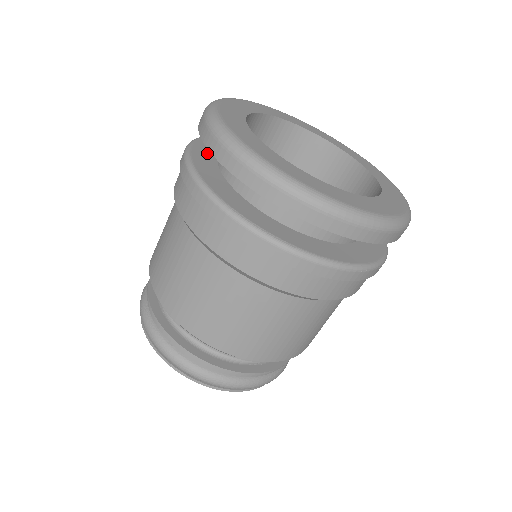
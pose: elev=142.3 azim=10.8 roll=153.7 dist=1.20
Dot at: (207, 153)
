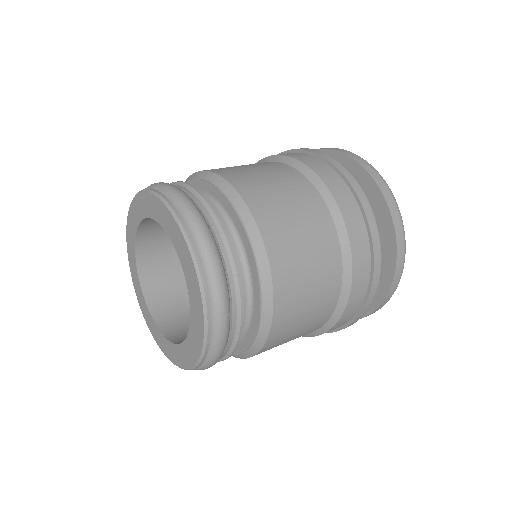
Dot at: occluded
